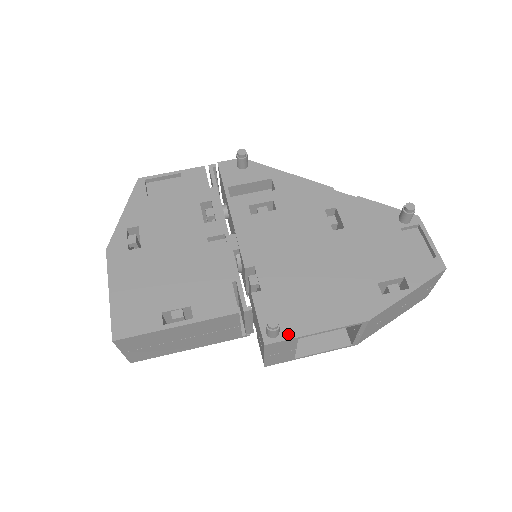
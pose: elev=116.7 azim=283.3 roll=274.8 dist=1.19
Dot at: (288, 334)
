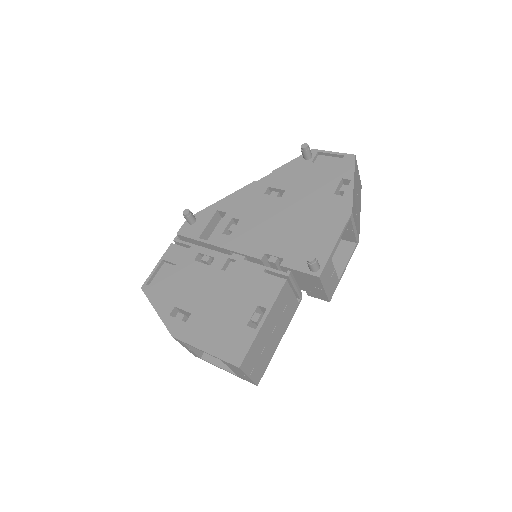
Dot at: (323, 260)
